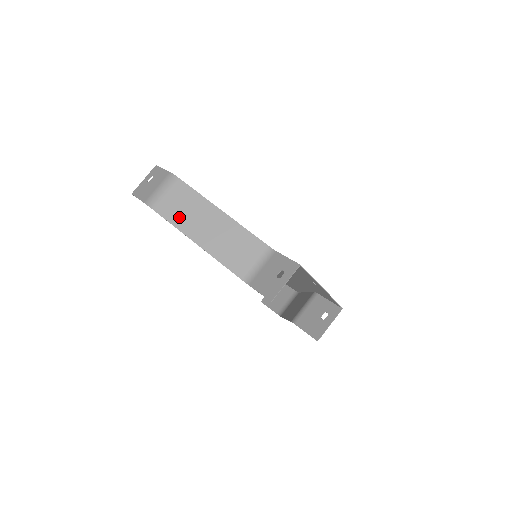
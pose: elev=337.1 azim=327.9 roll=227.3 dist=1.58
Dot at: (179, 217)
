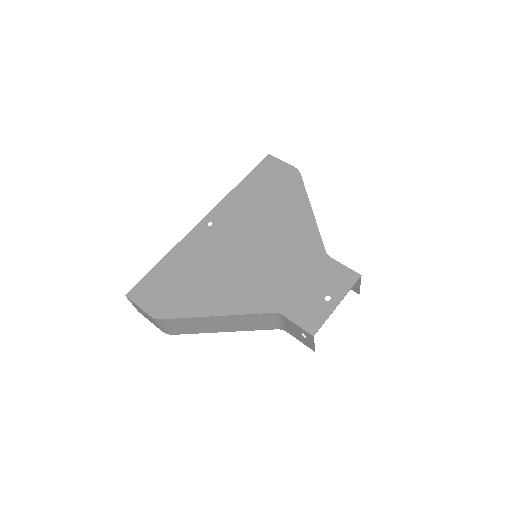
Dot at: (195, 330)
